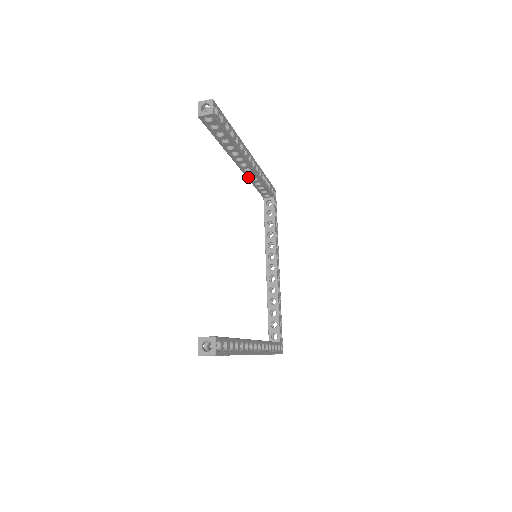
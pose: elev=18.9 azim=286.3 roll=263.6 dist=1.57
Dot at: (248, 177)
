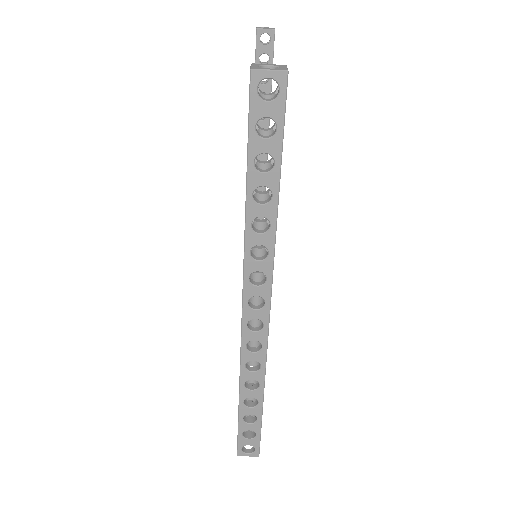
Dot at: occluded
